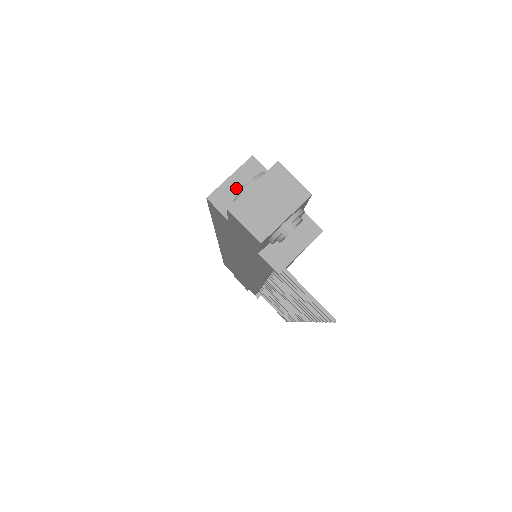
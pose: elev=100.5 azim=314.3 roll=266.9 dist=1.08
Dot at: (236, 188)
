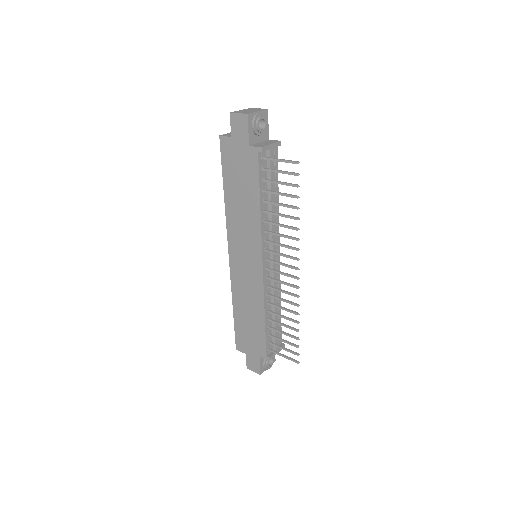
Dot at: occluded
